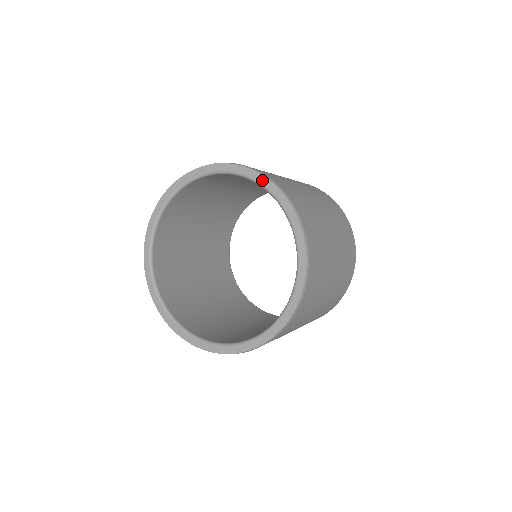
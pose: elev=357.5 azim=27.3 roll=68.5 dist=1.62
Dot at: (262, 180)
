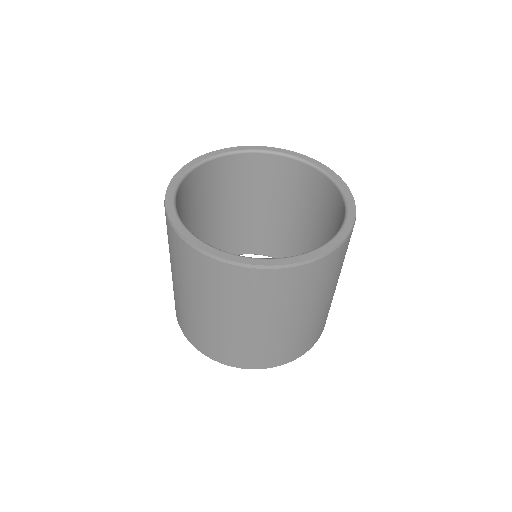
Dot at: (237, 148)
